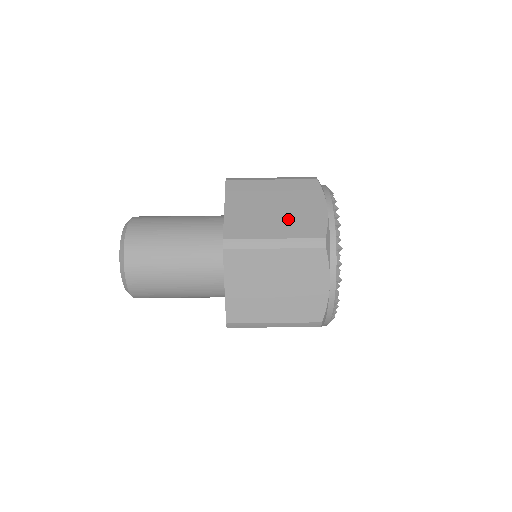
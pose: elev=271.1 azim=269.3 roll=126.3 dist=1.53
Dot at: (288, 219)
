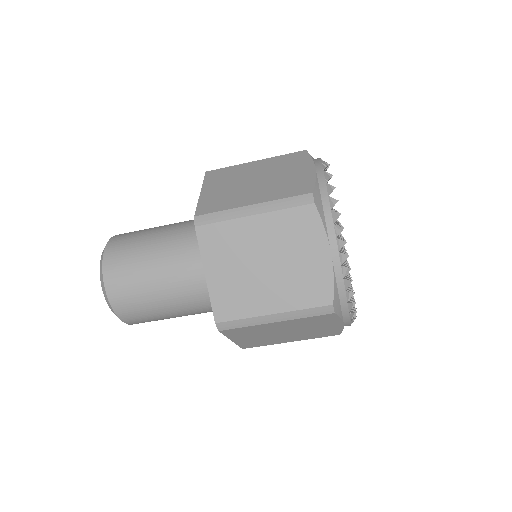
Dot at: (284, 282)
